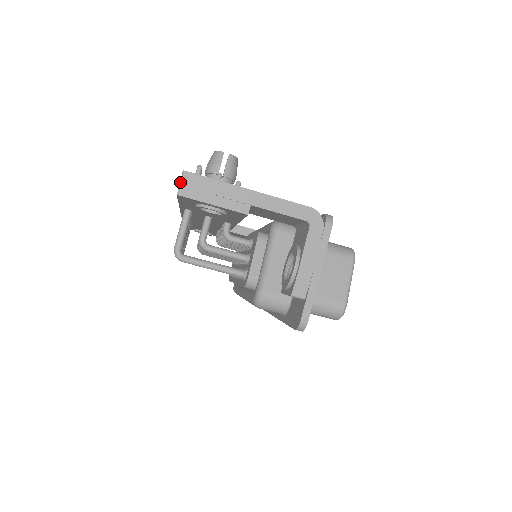
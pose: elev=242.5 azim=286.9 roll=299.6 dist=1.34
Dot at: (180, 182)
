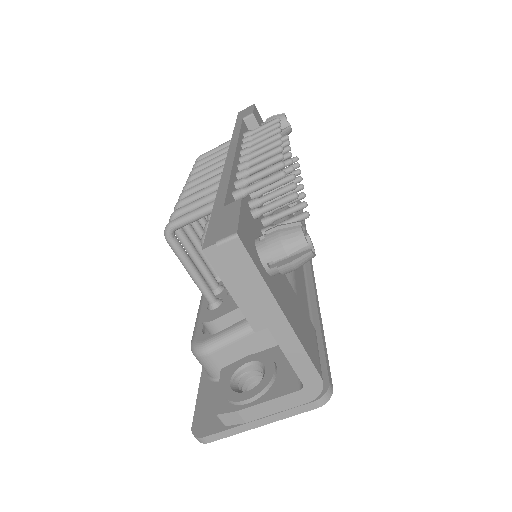
Dot at: (220, 241)
